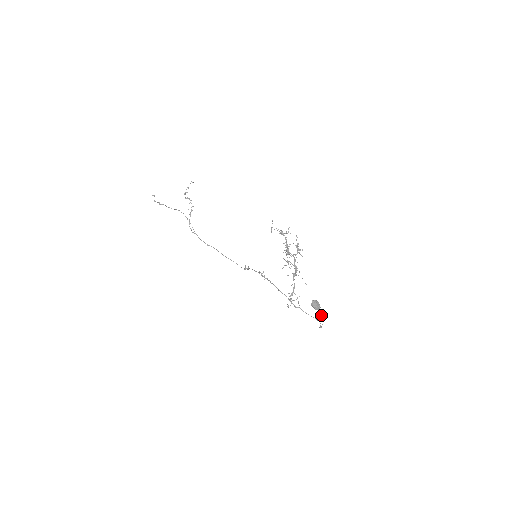
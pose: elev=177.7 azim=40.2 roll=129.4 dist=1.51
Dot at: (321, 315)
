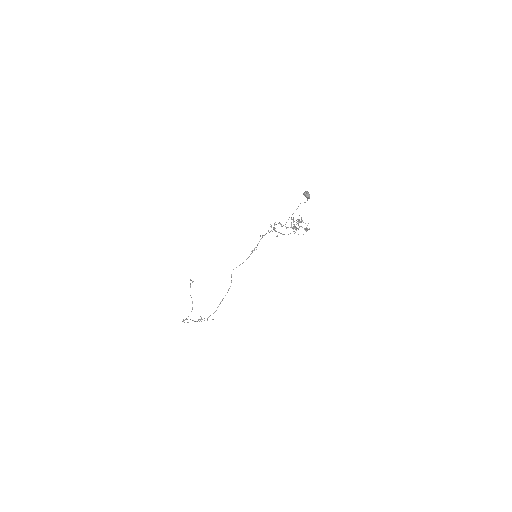
Dot at: occluded
